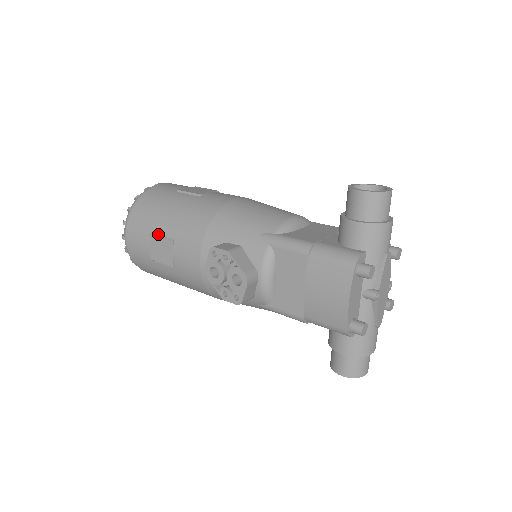
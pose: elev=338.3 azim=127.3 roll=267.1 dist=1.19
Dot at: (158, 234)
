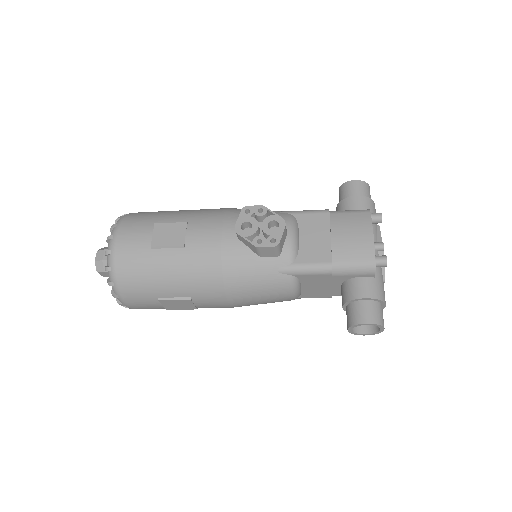
Dot at: (166, 222)
